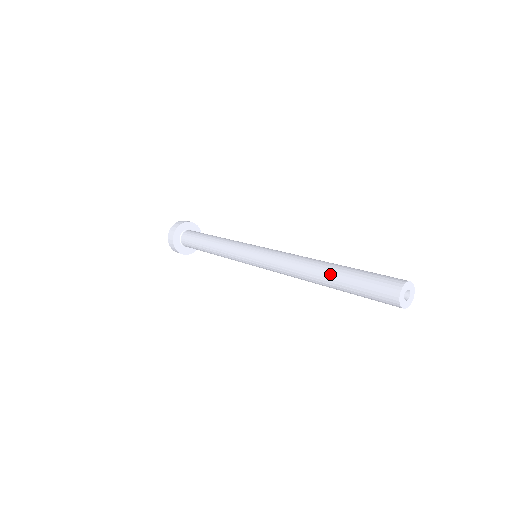
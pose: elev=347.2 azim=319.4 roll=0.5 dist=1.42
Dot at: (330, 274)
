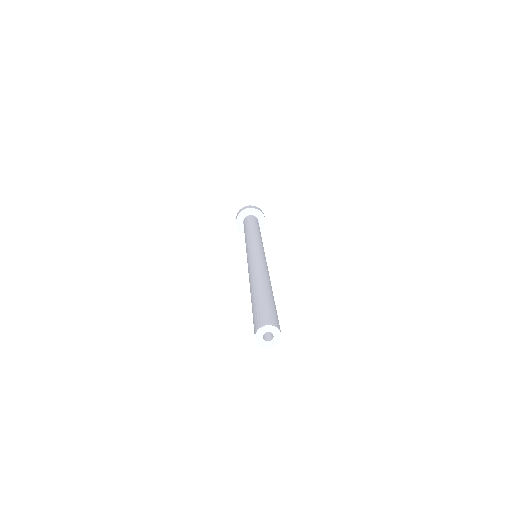
Dot at: (255, 290)
